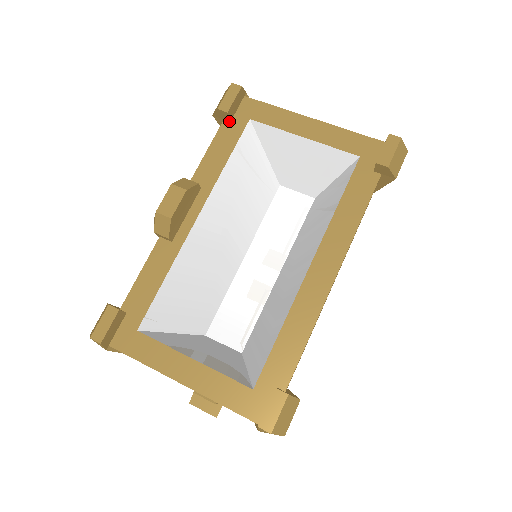
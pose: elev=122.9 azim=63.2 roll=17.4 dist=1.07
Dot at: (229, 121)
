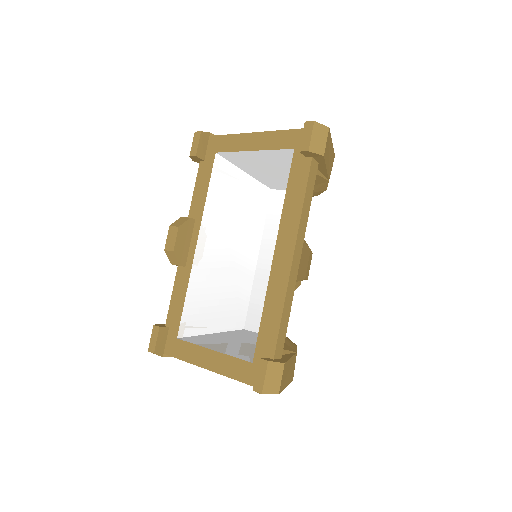
Dot at: (203, 160)
